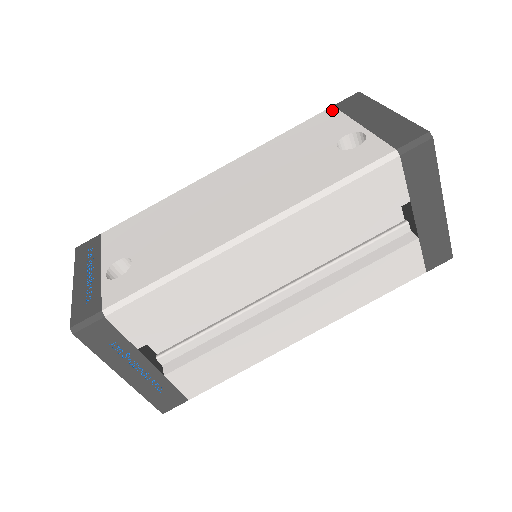
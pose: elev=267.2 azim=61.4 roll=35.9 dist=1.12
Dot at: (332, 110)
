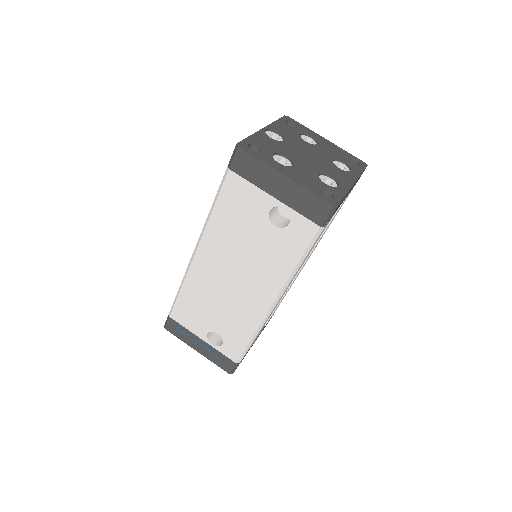
Dot at: (233, 176)
